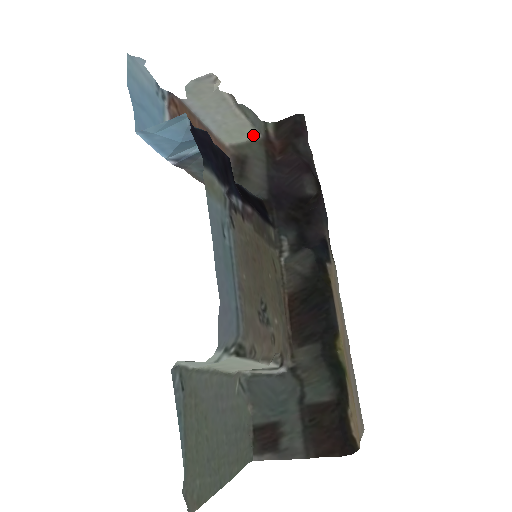
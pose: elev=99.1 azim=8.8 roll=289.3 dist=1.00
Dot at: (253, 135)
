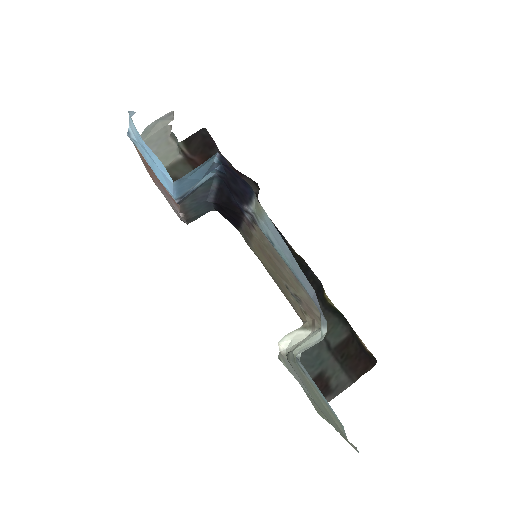
Dot at: (175, 157)
